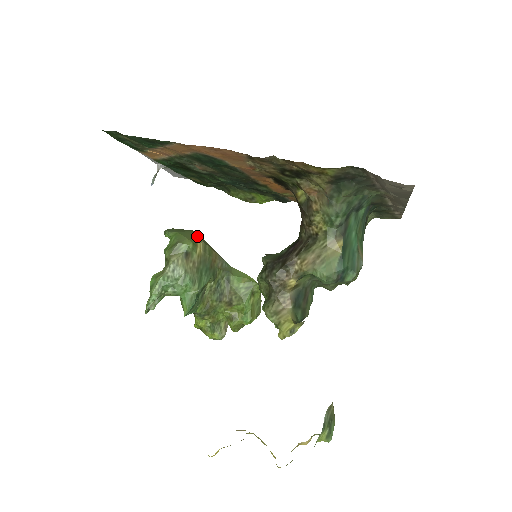
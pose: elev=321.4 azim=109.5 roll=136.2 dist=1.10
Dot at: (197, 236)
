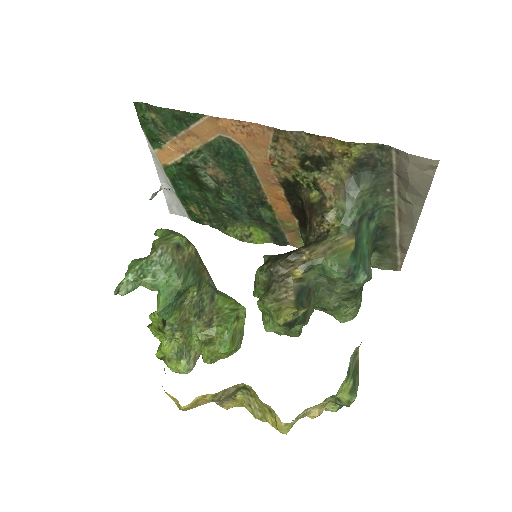
Dot at: (190, 242)
